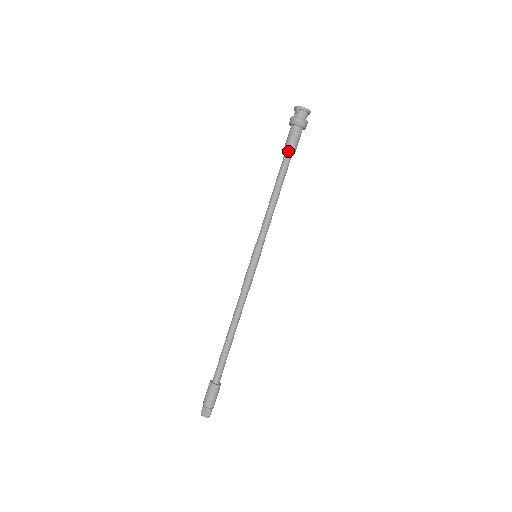
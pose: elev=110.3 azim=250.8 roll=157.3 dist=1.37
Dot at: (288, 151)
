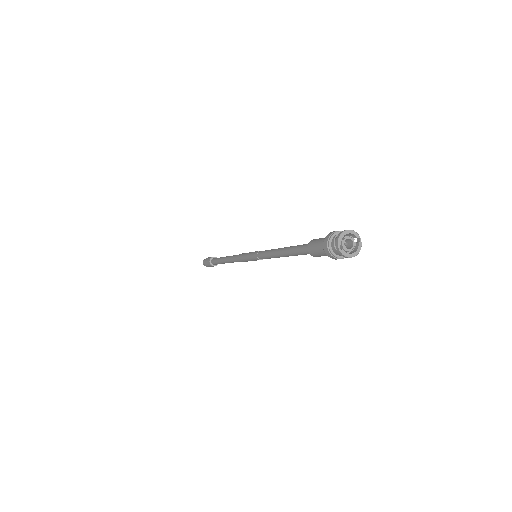
Dot at: (309, 249)
